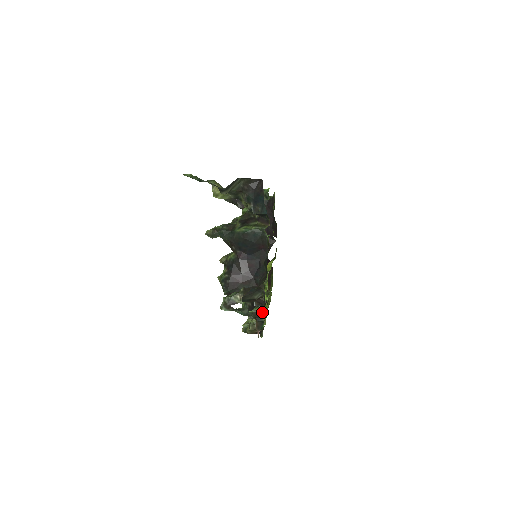
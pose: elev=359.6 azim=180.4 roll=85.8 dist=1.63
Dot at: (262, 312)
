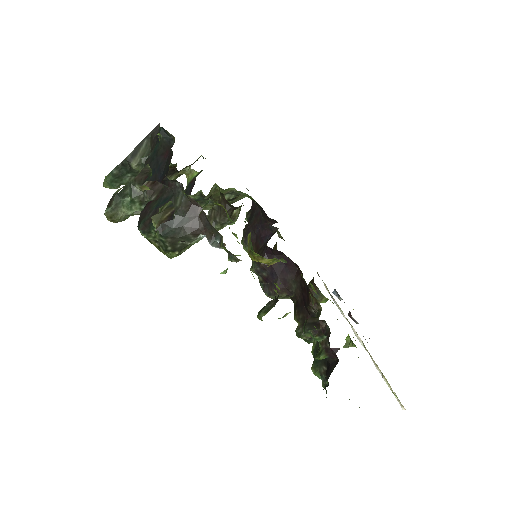
Dot at: (149, 171)
